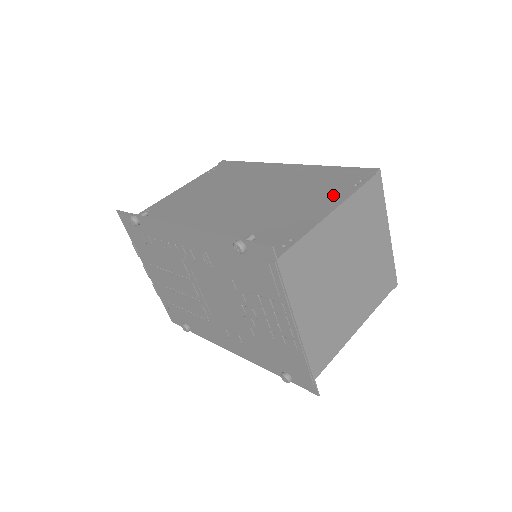
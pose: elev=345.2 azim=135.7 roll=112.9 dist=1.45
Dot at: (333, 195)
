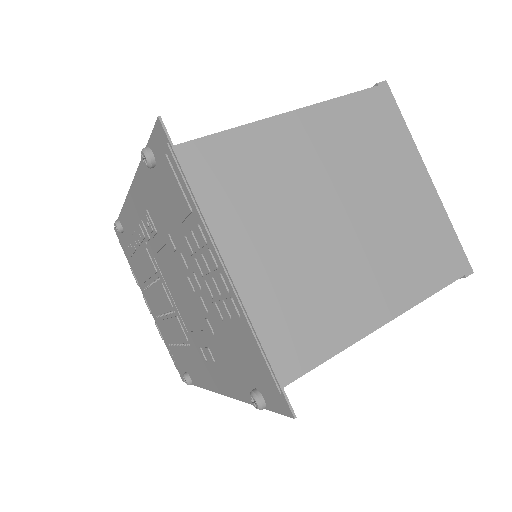
Dot at: occluded
